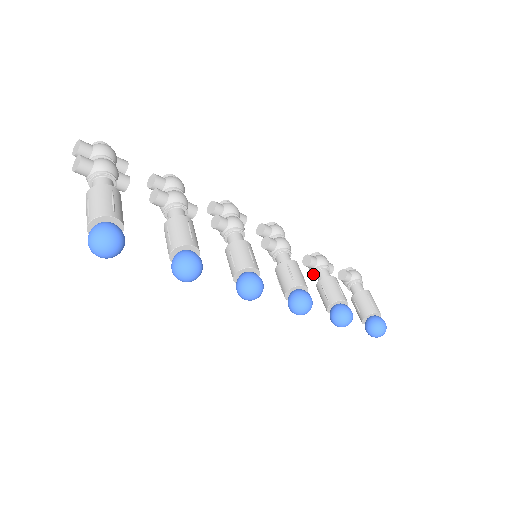
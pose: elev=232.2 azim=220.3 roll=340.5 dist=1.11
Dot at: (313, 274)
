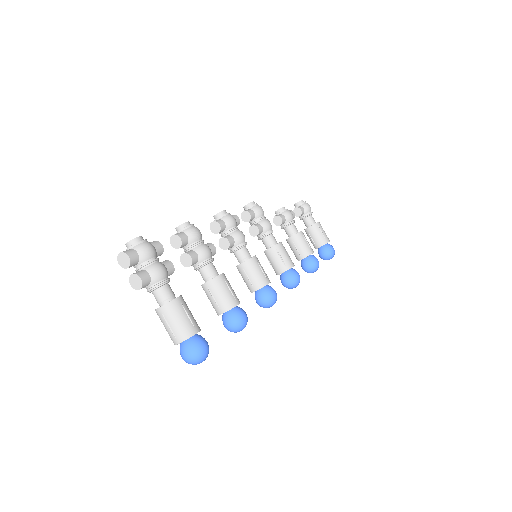
Dot at: (282, 228)
